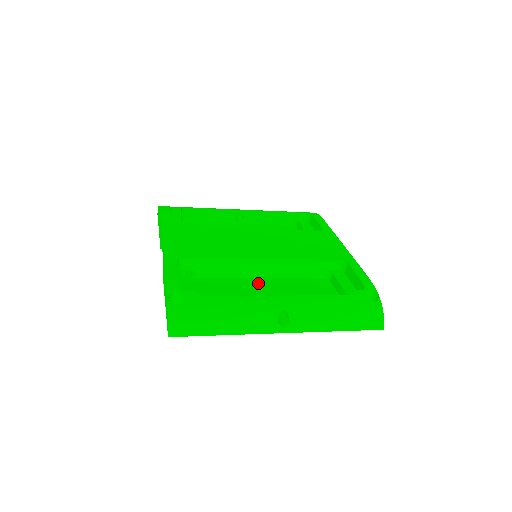
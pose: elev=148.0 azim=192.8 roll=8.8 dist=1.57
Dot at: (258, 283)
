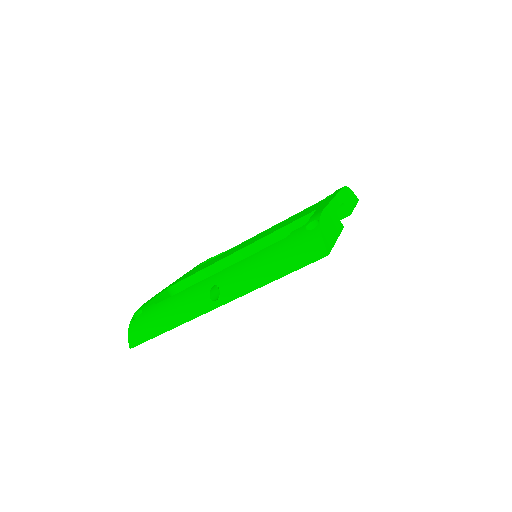
Dot at: occluded
